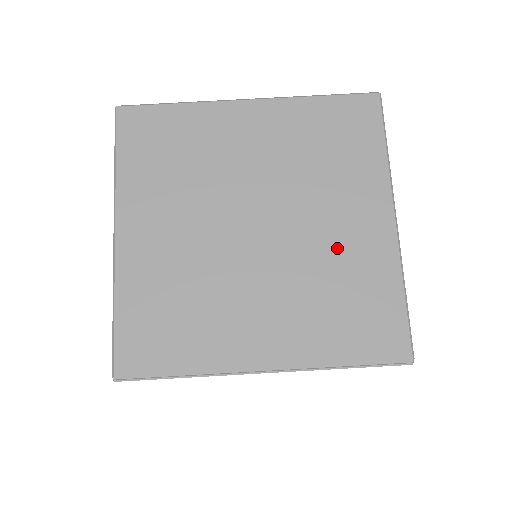
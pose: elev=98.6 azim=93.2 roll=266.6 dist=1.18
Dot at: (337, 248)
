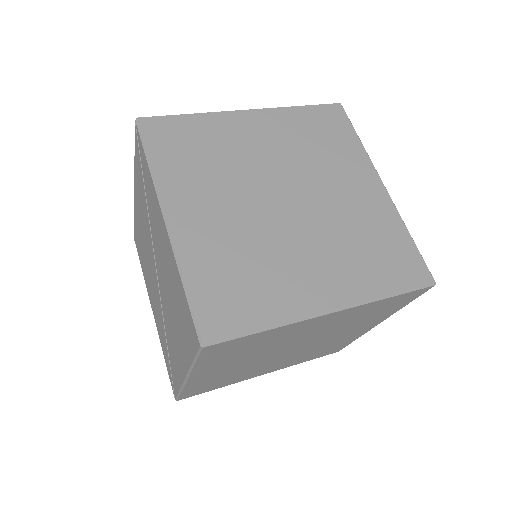
Dot at: occluded
